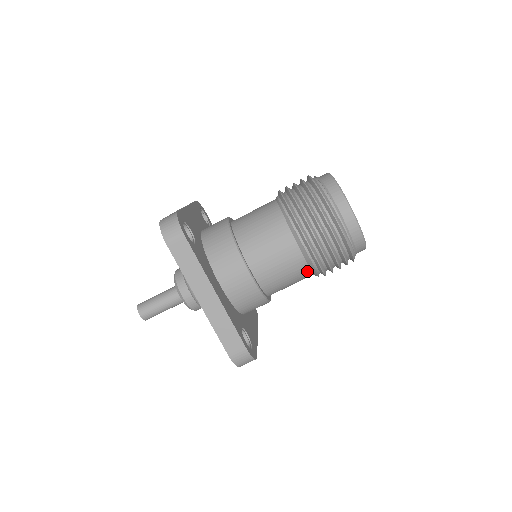
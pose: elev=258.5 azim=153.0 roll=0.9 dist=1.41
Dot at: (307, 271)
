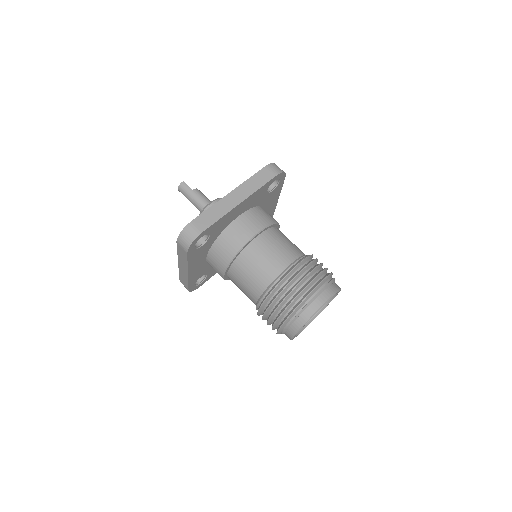
Dot at: occluded
